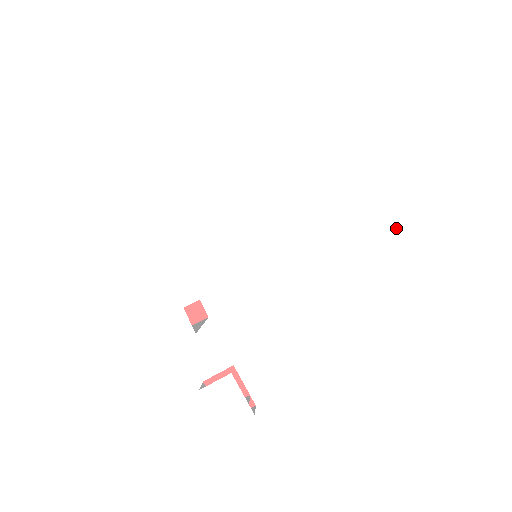
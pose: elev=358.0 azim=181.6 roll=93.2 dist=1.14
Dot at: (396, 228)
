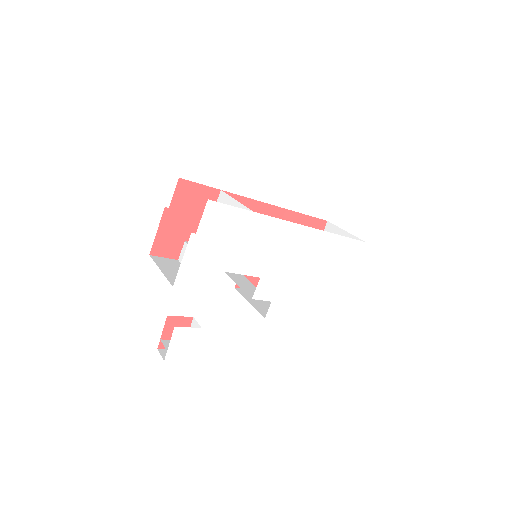
Dot at: (335, 303)
